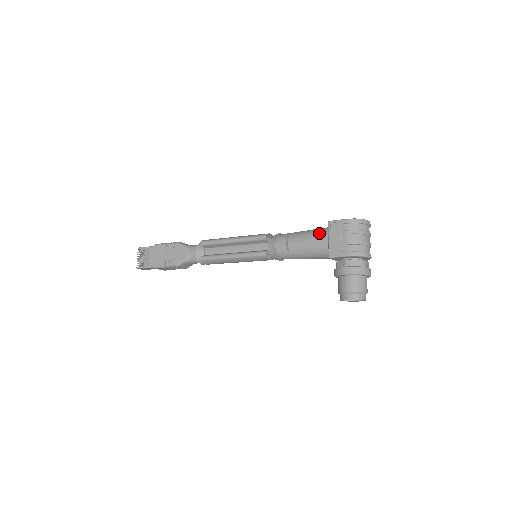
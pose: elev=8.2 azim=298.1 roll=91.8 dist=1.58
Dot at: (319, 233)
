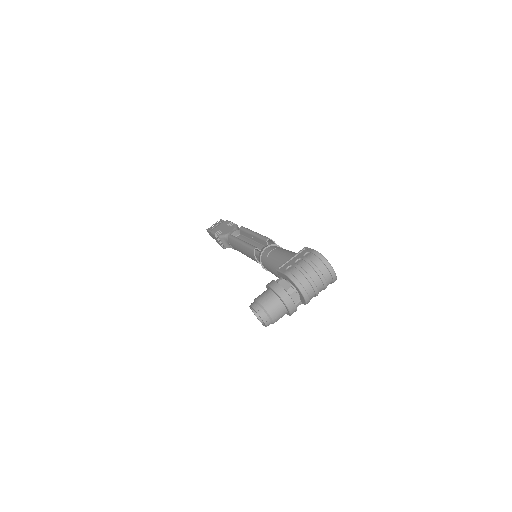
Dot at: (293, 253)
